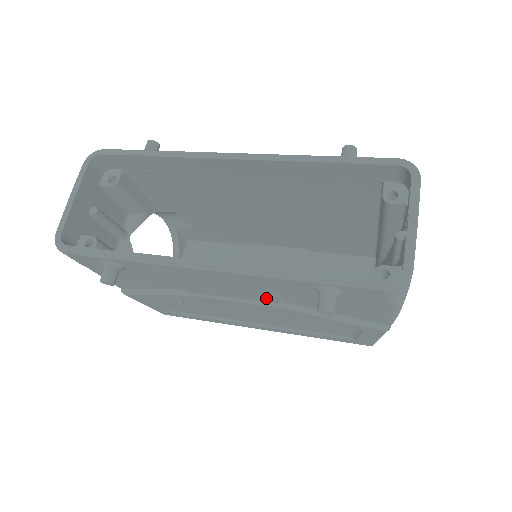
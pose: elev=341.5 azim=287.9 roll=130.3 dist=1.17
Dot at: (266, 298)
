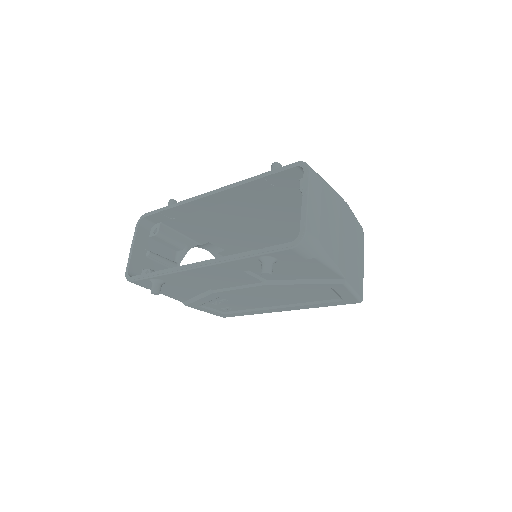
Dot at: (251, 279)
